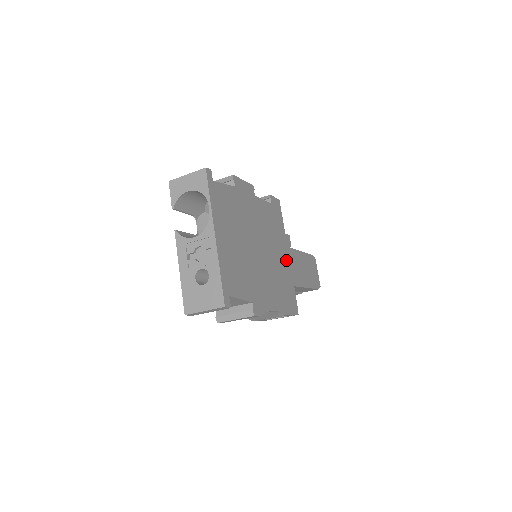
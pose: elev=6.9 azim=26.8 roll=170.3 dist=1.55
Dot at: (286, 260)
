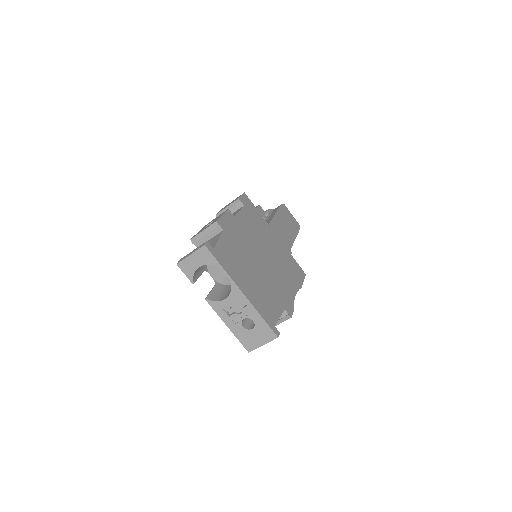
Dot at: (277, 241)
